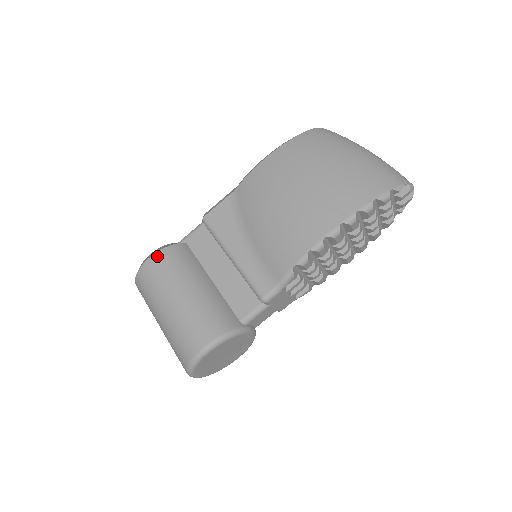
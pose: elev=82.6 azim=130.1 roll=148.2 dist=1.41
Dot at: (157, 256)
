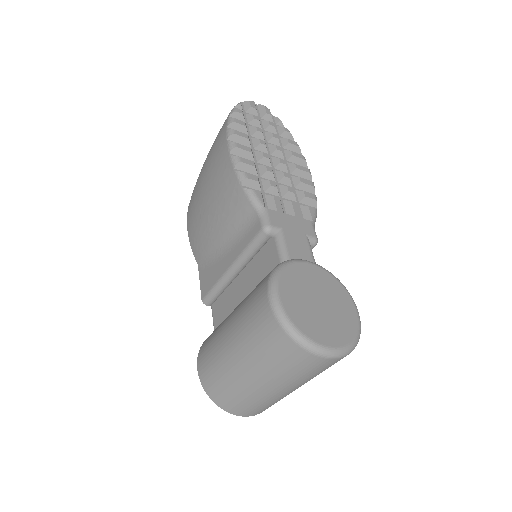
Dot at: (199, 357)
